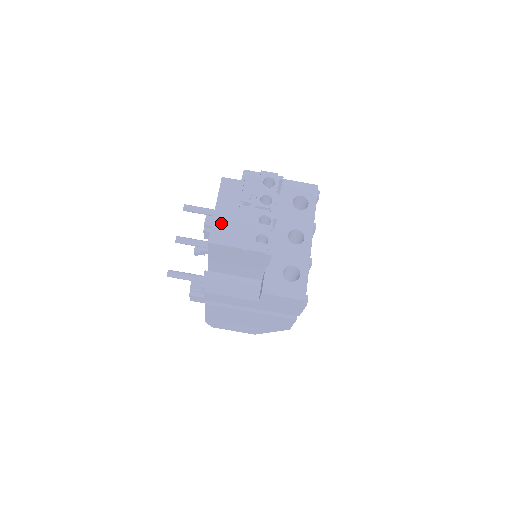
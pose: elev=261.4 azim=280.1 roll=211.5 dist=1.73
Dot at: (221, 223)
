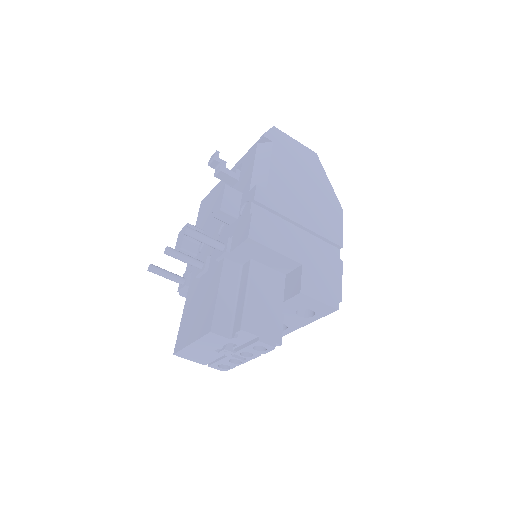
Dot at: (192, 351)
